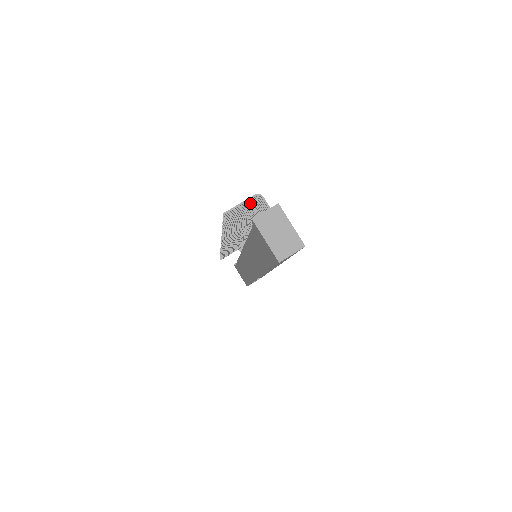
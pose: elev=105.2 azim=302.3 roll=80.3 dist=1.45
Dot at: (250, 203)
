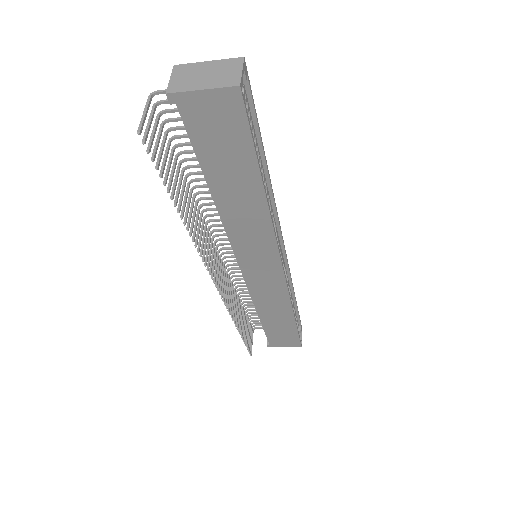
Dot at: (160, 128)
